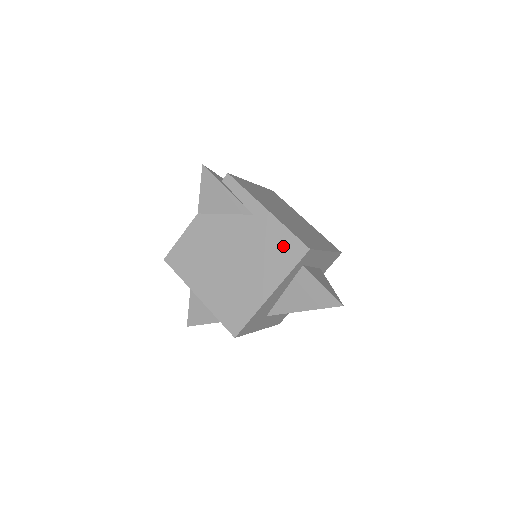
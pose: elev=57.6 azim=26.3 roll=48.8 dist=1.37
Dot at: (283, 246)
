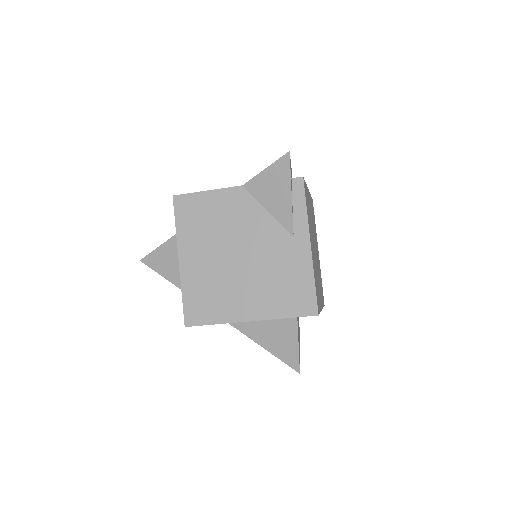
Dot at: (297, 291)
